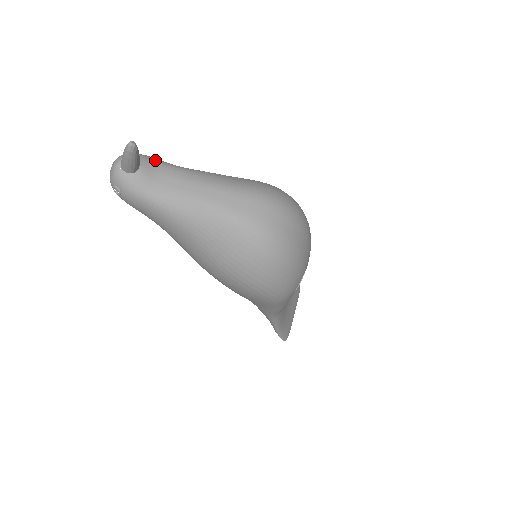
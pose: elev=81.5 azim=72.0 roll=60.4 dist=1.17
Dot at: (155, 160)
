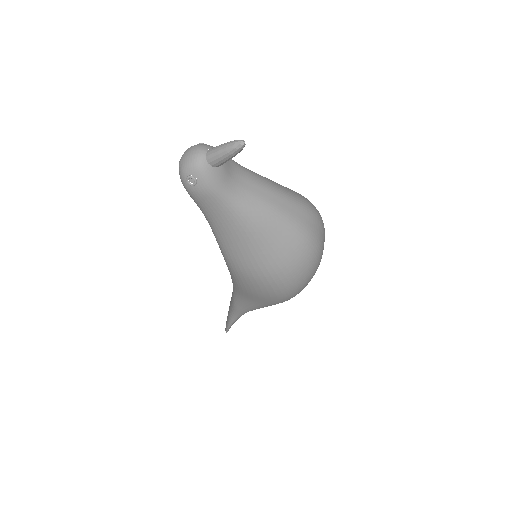
Dot at: occluded
